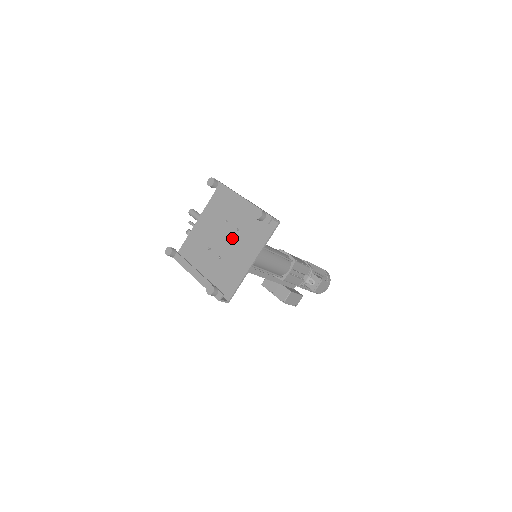
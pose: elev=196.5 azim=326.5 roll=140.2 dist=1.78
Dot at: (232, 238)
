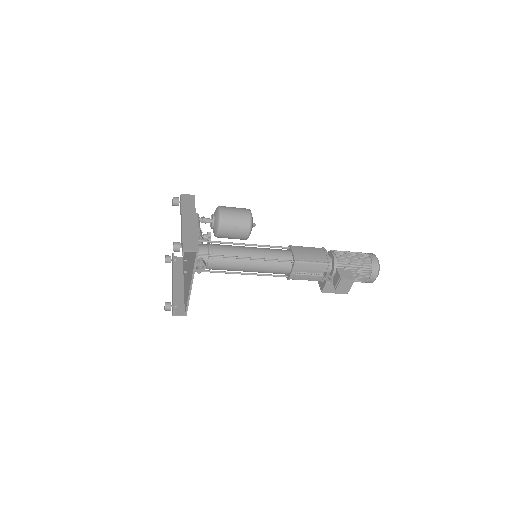
Dot at: (189, 256)
